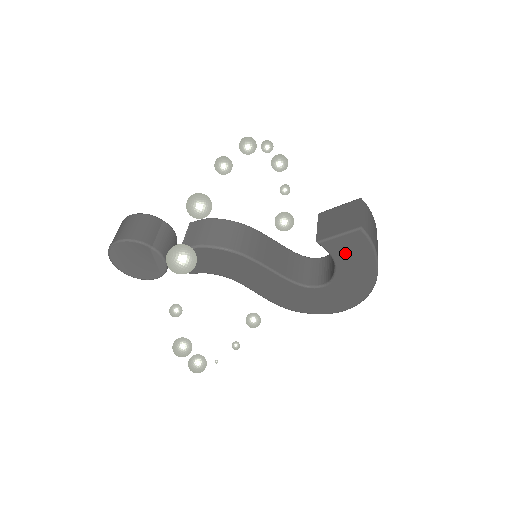
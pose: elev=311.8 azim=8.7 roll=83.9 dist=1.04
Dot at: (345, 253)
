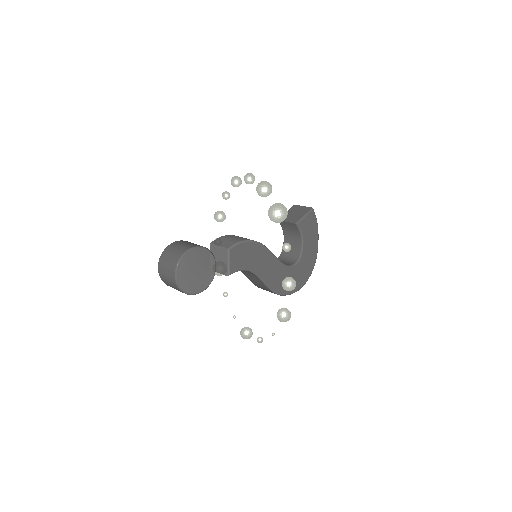
Dot at: (307, 229)
